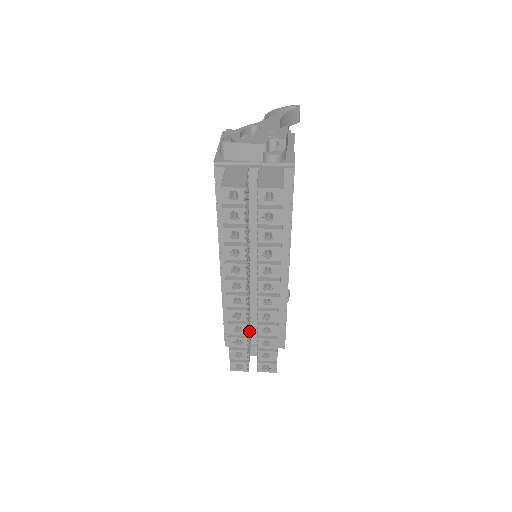
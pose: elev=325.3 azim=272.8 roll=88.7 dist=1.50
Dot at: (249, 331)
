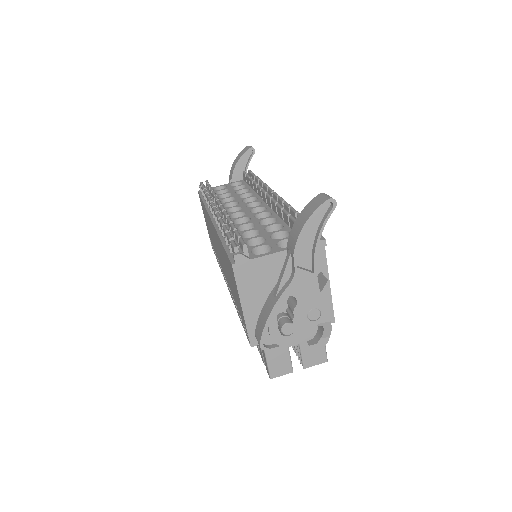
Dot at: occluded
